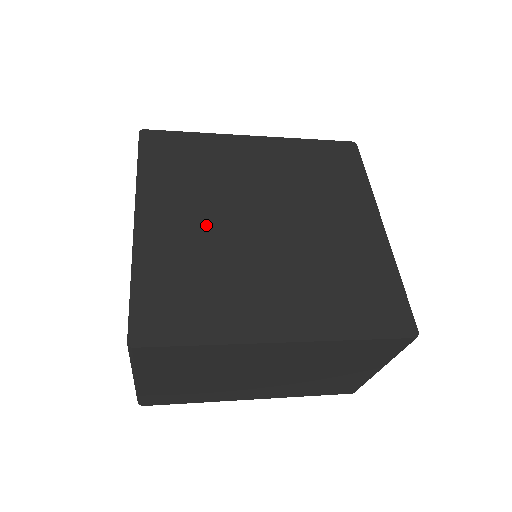
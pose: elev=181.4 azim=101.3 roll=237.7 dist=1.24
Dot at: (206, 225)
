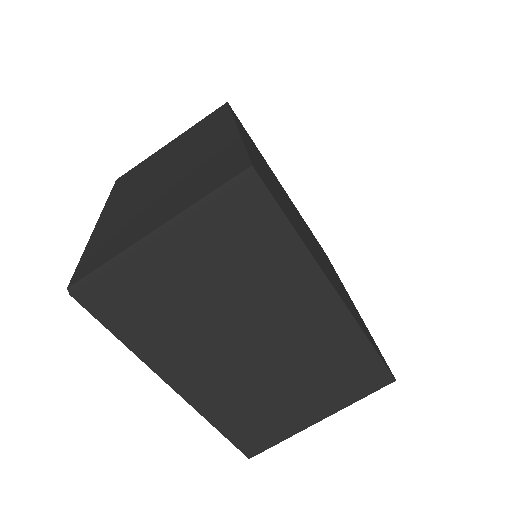
Dot at: (275, 184)
